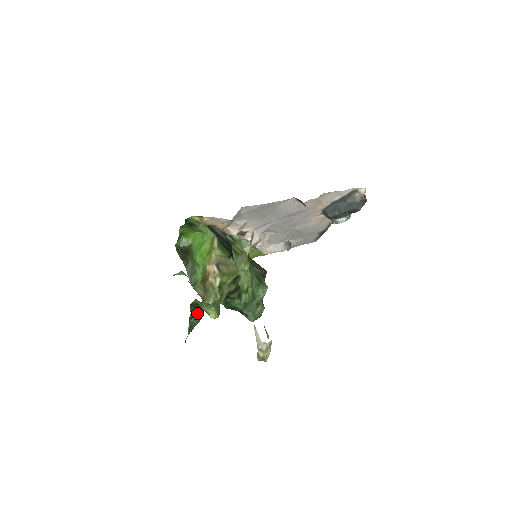
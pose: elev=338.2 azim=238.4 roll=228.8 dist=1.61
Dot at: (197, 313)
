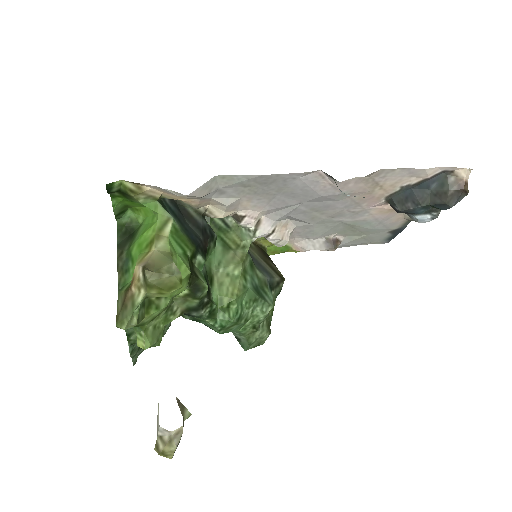
Dot at: occluded
